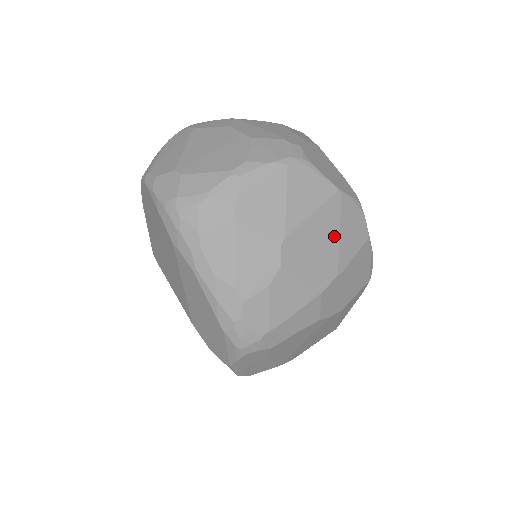
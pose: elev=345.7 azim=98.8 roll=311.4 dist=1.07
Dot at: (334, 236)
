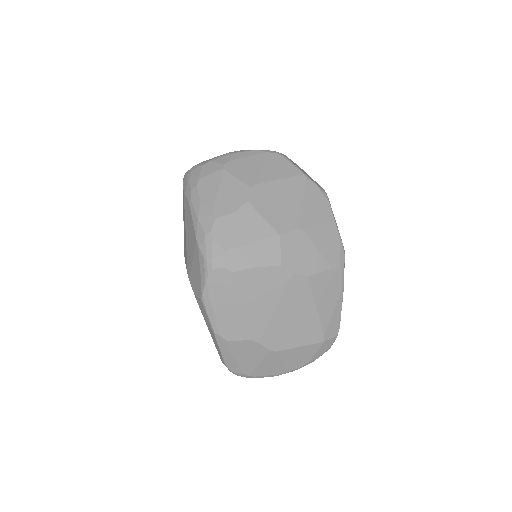
Dot at: (297, 201)
